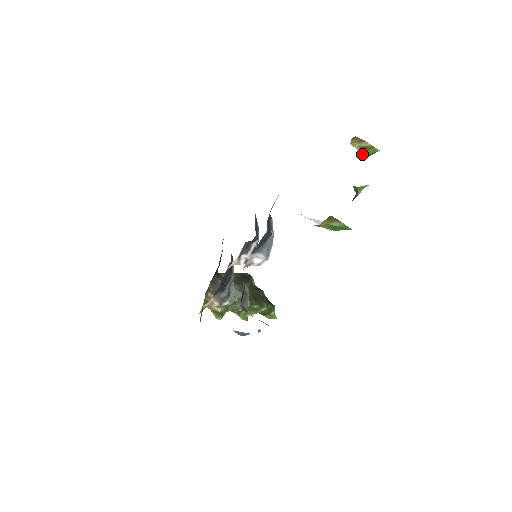
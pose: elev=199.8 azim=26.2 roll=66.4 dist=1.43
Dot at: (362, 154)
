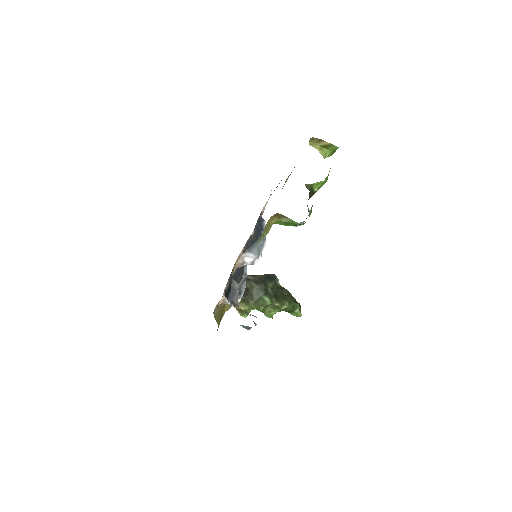
Dot at: (322, 153)
